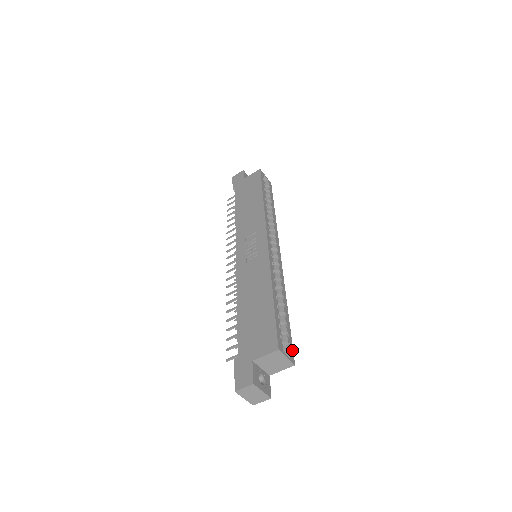
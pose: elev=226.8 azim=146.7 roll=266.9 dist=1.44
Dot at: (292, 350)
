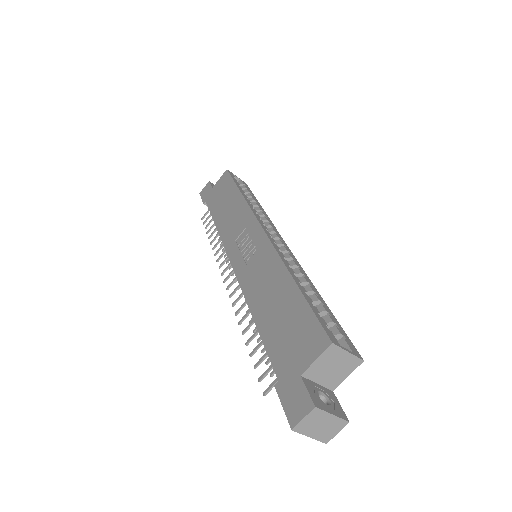
Dot at: (350, 343)
